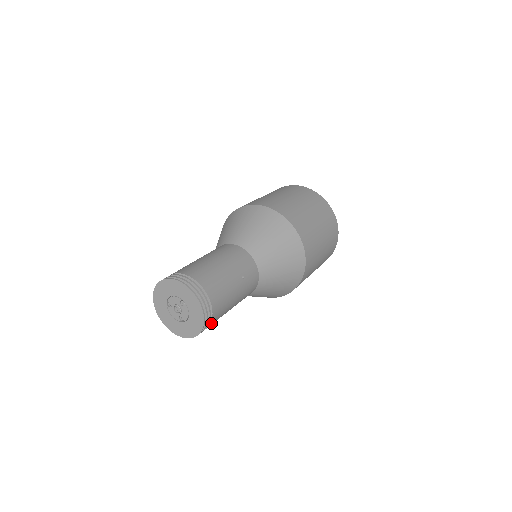
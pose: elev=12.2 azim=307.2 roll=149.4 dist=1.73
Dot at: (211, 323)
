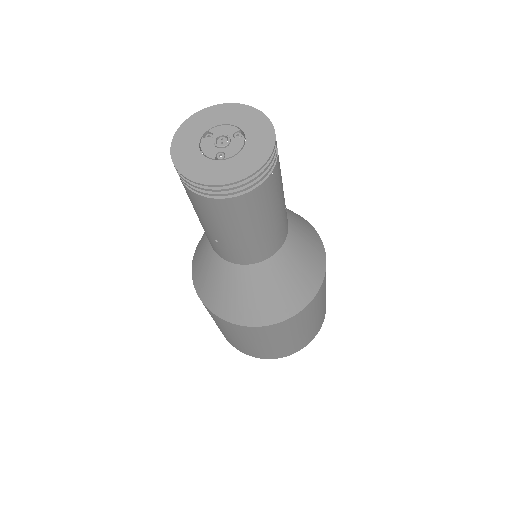
Dot at: (255, 191)
